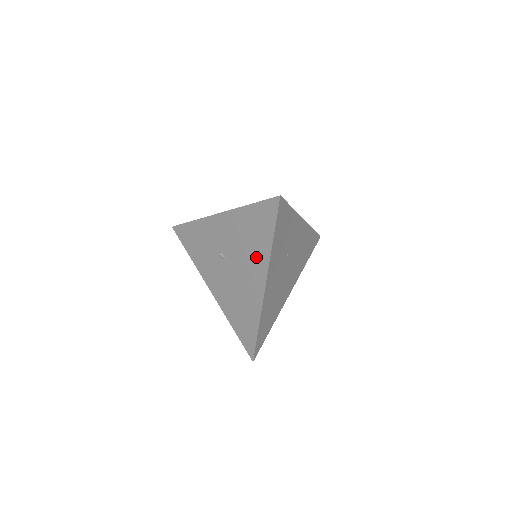
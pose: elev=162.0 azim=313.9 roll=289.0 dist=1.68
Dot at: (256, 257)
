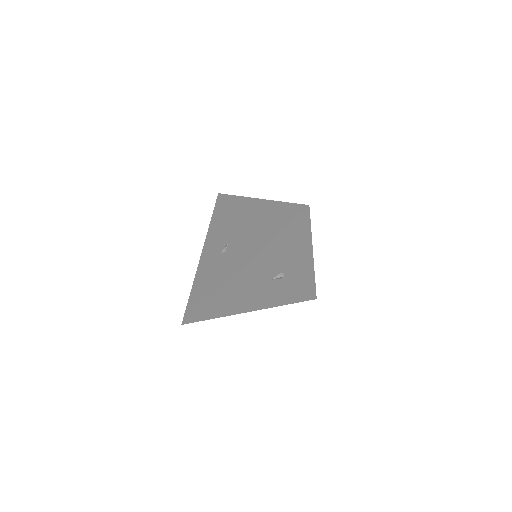
Dot at: (238, 210)
